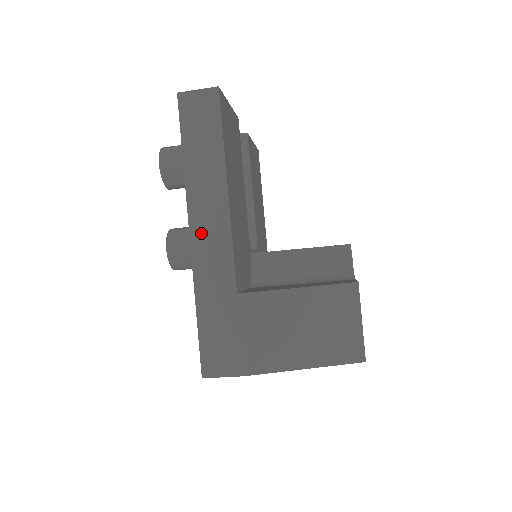
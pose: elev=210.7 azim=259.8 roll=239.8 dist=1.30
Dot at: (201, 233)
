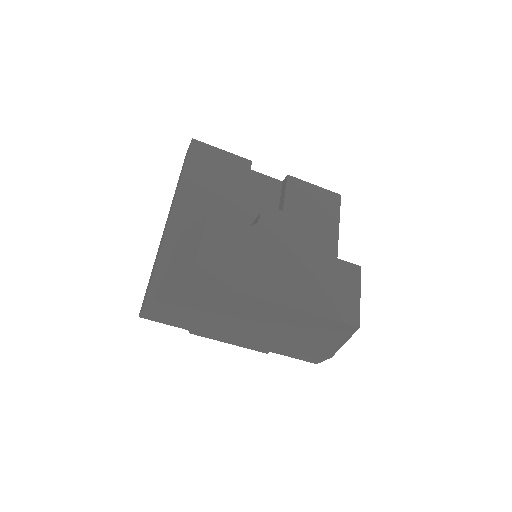
Dot at: (166, 223)
